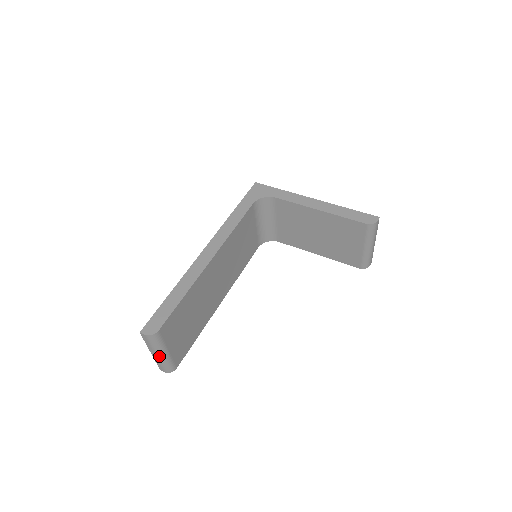
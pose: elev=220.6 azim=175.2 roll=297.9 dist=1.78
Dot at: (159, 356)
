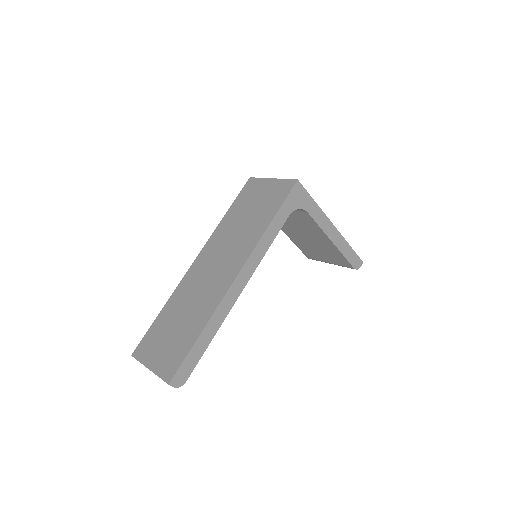
Dot at: occluded
